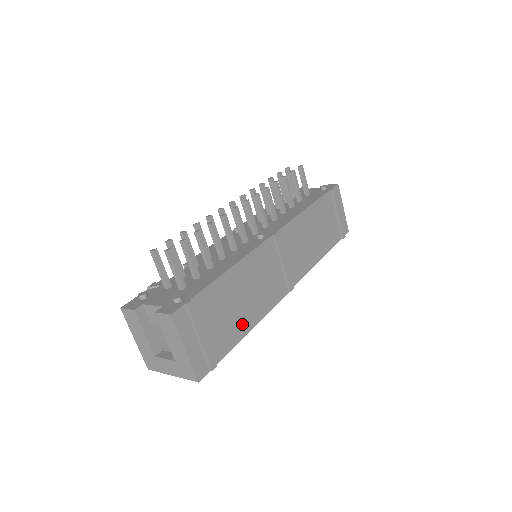
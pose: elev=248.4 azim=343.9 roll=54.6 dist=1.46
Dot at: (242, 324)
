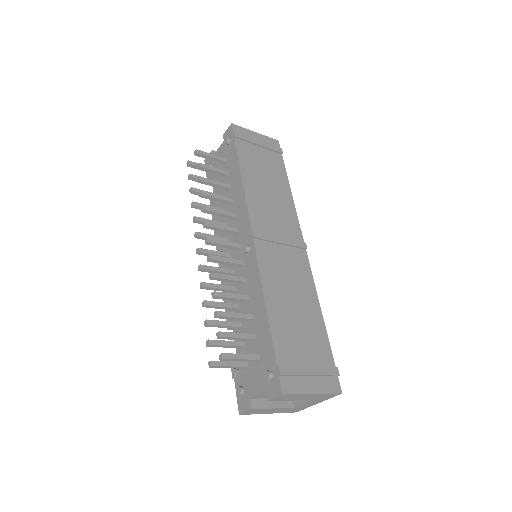
Dot at: (314, 320)
